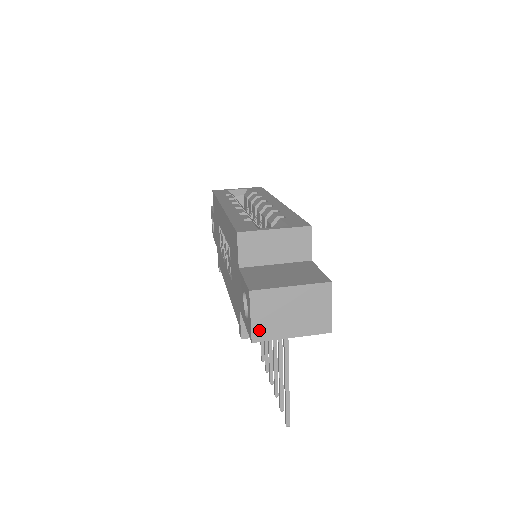
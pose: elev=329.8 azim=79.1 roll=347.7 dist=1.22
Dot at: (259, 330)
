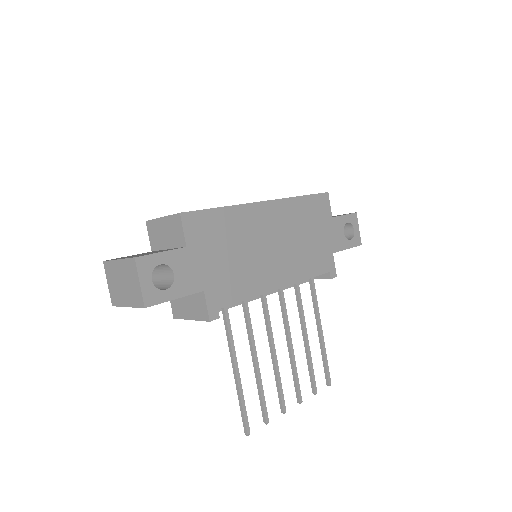
Dot at: (113, 296)
